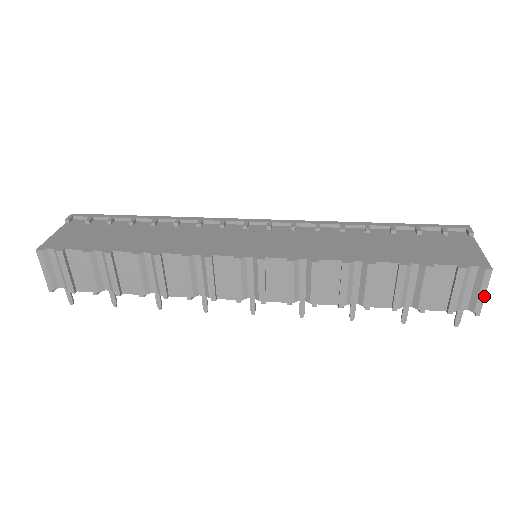
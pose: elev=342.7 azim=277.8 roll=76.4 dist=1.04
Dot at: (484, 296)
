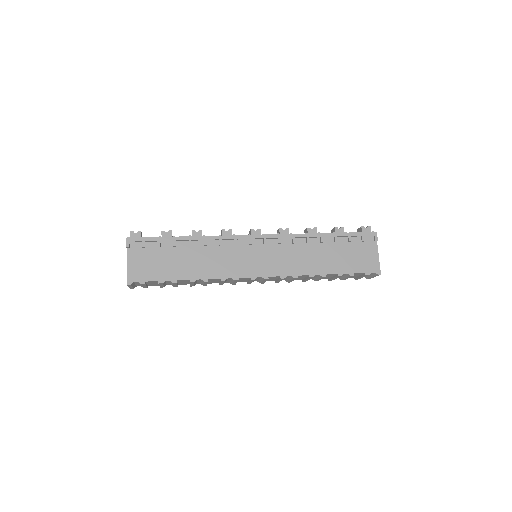
Dot at: occluded
